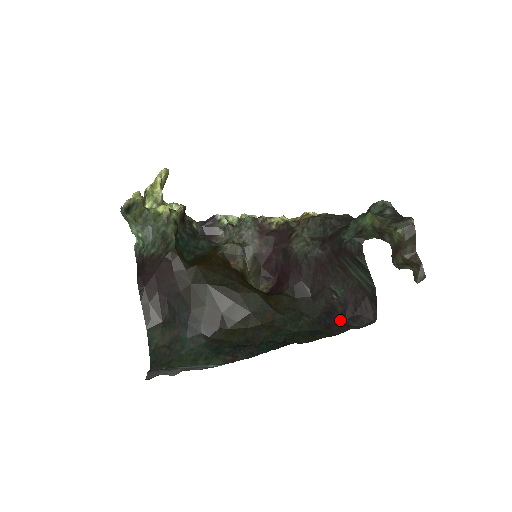
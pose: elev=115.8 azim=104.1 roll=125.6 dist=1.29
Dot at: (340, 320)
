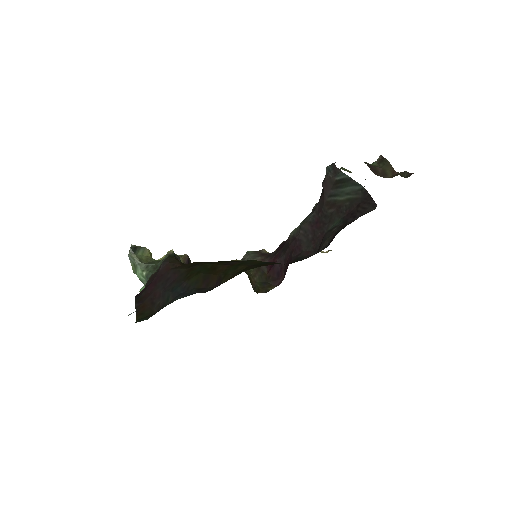
Dot at: occluded
